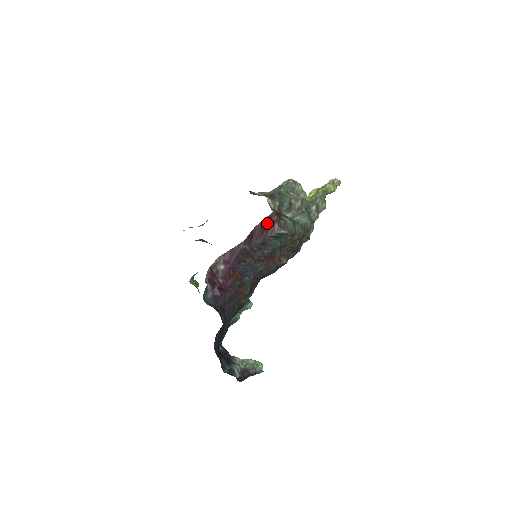
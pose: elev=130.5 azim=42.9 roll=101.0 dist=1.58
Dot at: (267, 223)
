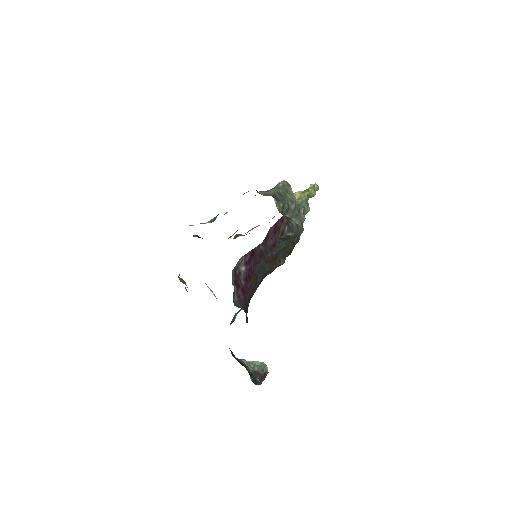
Dot at: (279, 225)
